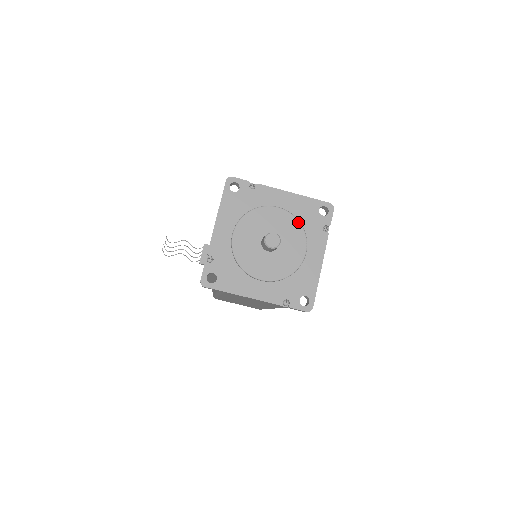
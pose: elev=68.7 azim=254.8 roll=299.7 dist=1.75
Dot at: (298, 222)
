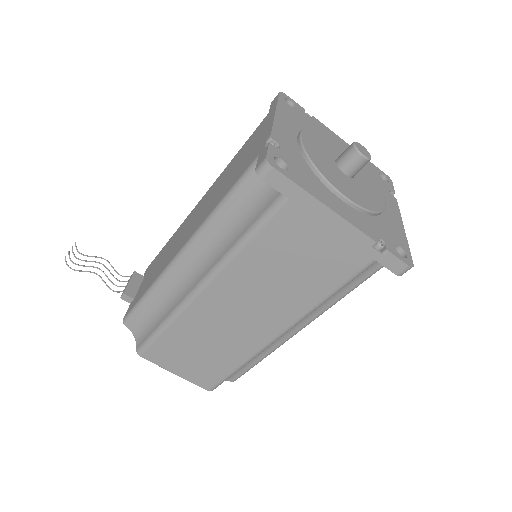
Dot at: (366, 168)
